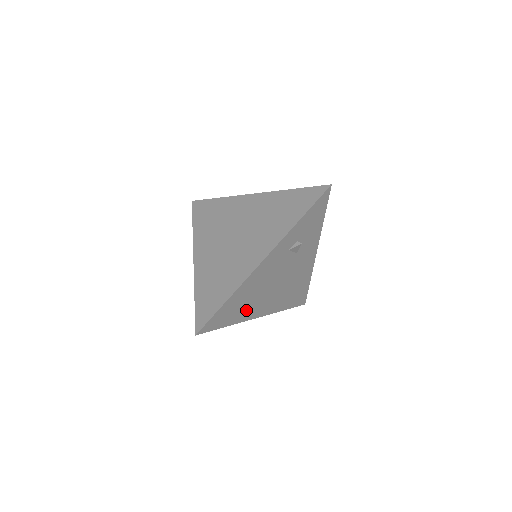
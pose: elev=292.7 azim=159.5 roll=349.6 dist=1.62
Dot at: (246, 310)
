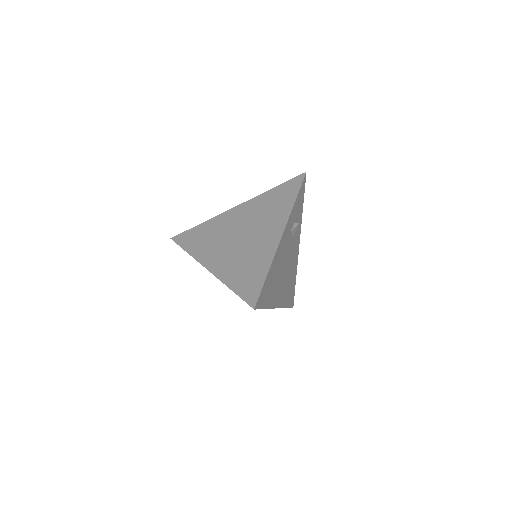
Dot at: (273, 293)
